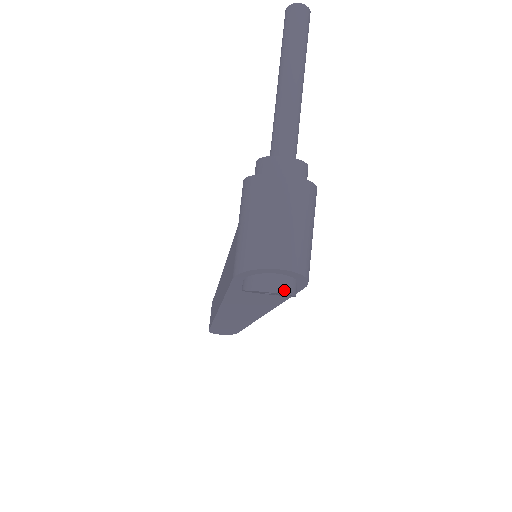
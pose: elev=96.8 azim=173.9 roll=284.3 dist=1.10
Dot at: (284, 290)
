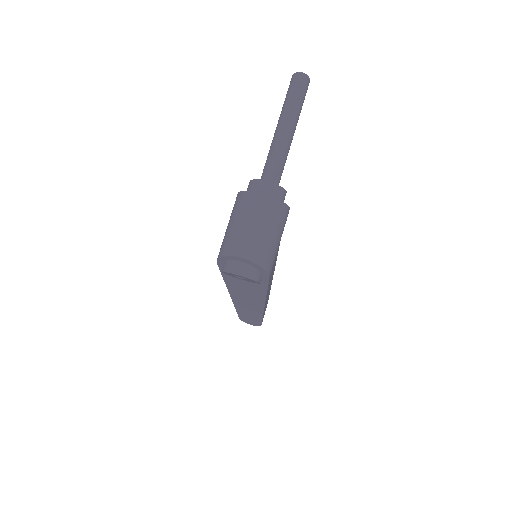
Dot at: (244, 274)
